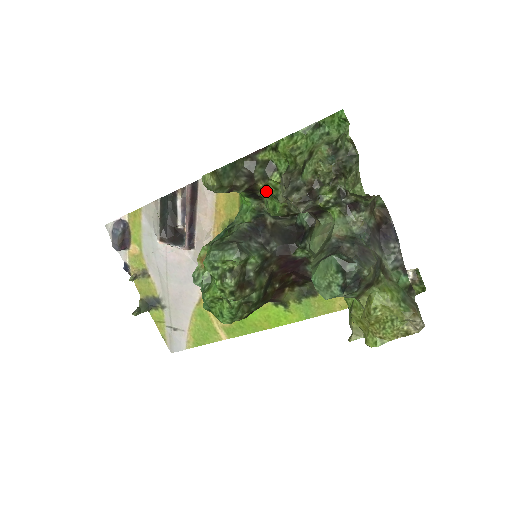
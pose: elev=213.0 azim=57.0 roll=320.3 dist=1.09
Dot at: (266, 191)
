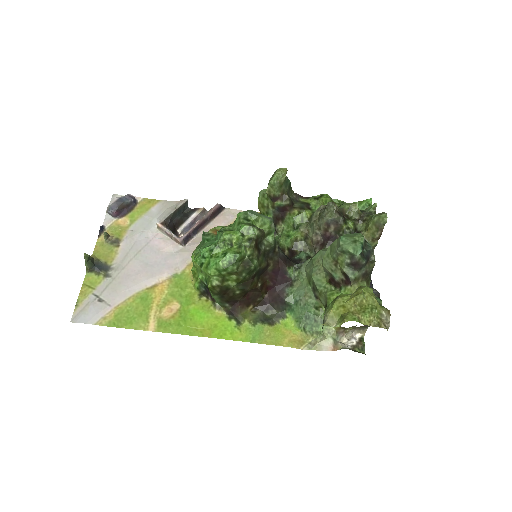
Dot at: (295, 218)
